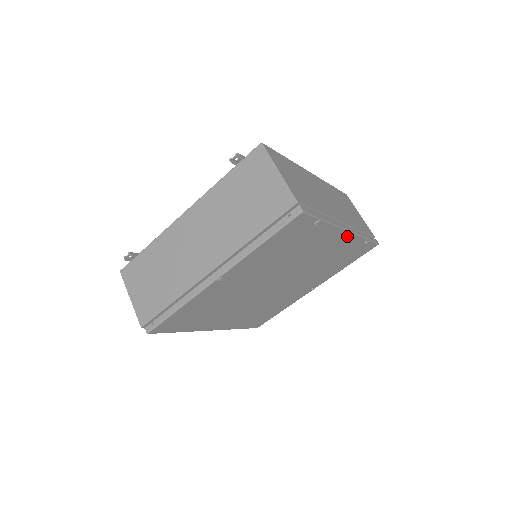
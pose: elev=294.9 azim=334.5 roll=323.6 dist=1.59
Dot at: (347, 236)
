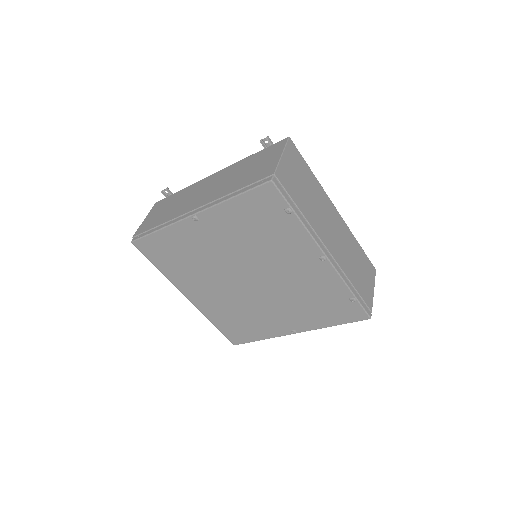
Dot at: (326, 266)
